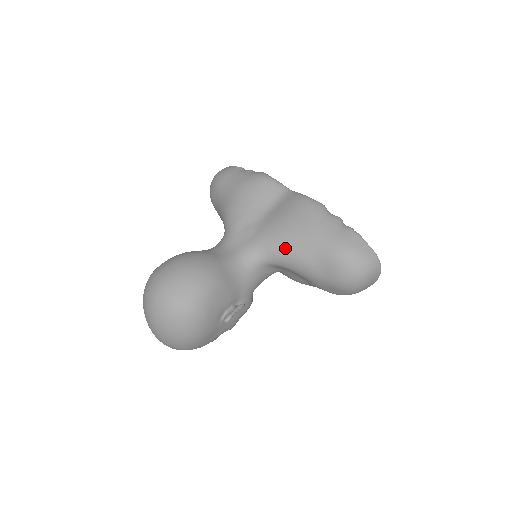
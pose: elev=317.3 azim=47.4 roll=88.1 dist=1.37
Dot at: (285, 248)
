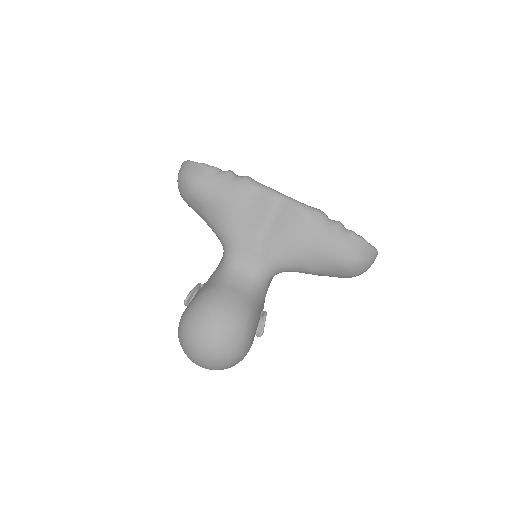
Dot at: (297, 264)
